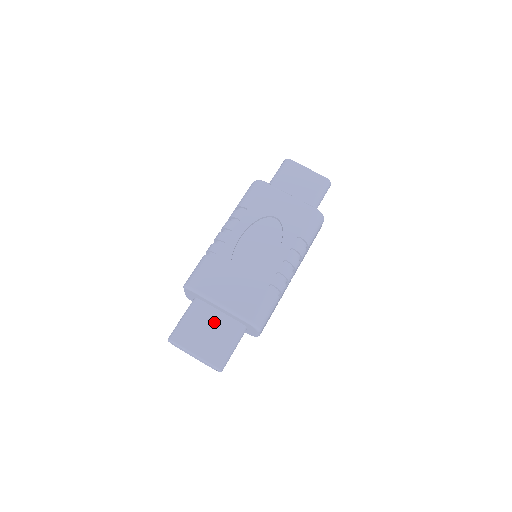
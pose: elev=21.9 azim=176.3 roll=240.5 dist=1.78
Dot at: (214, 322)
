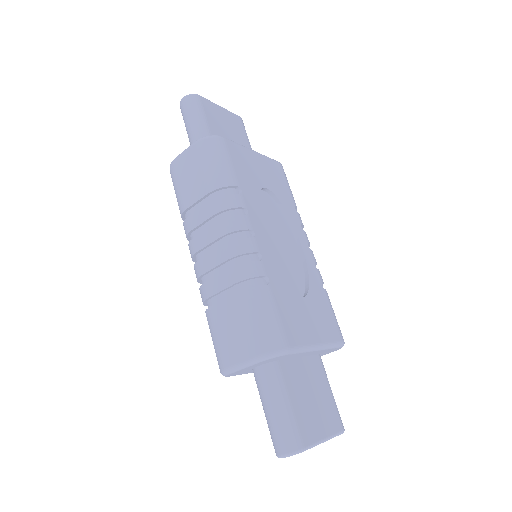
Dot at: (306, 377)
